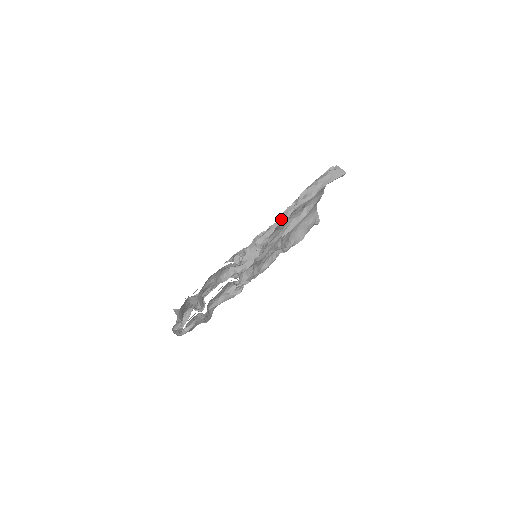
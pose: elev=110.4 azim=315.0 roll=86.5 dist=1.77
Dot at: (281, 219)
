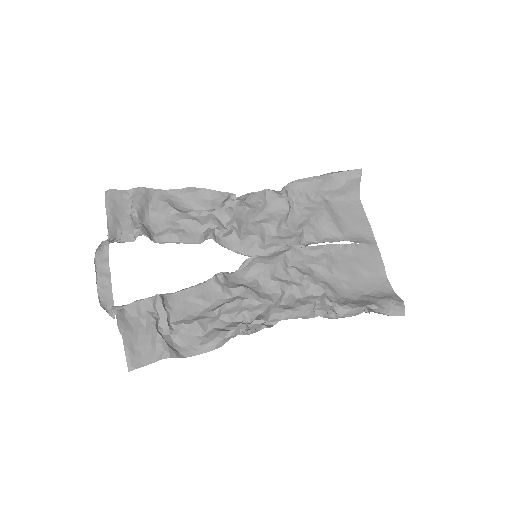
Dot at: (275, 191)
